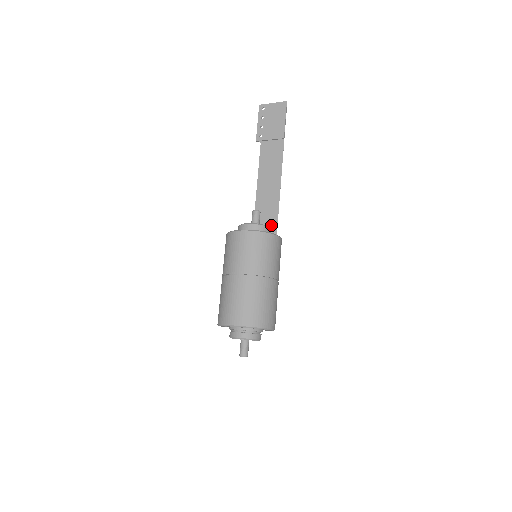
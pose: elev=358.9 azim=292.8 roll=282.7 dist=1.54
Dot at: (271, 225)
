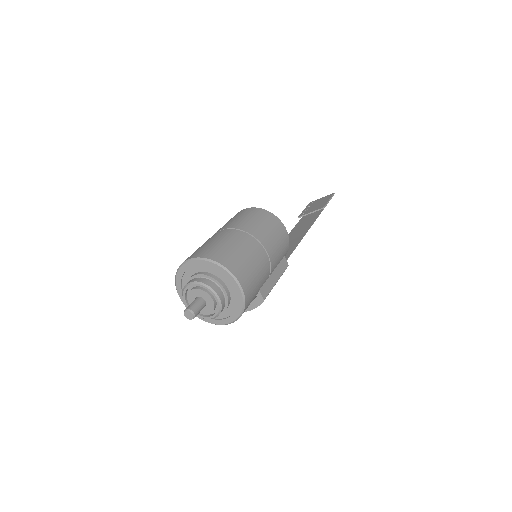
Dot at: (287, 252)
